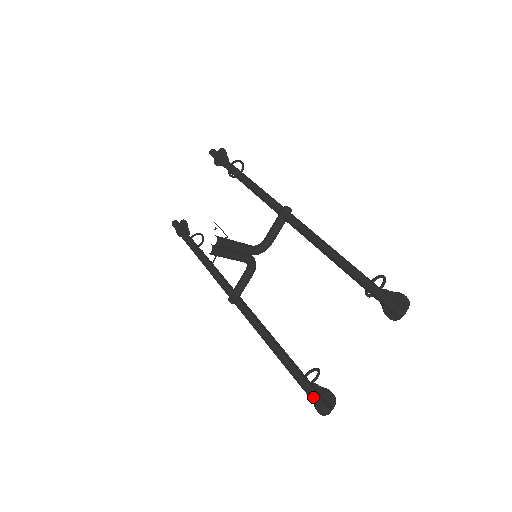
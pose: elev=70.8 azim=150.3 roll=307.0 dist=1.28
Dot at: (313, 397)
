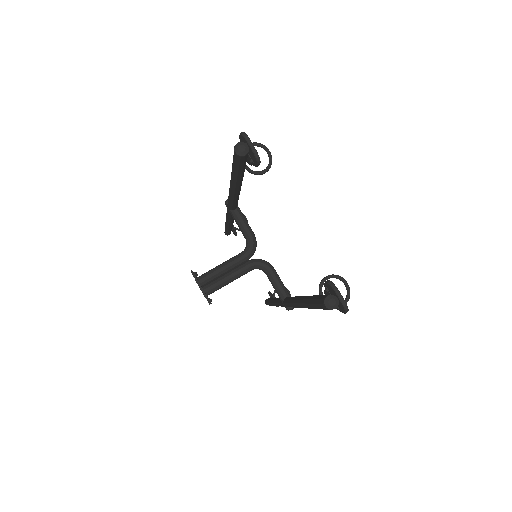
Dot at: (318, 305)
